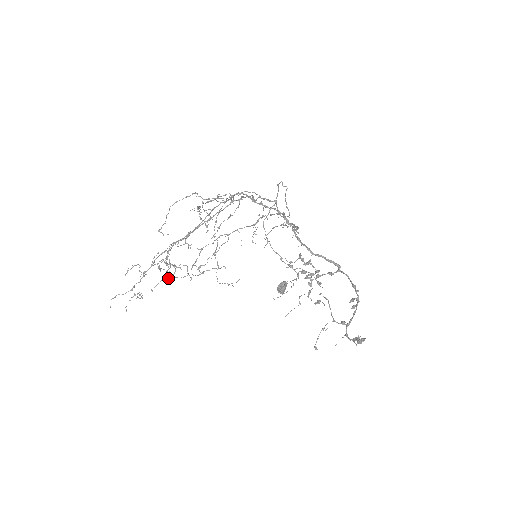
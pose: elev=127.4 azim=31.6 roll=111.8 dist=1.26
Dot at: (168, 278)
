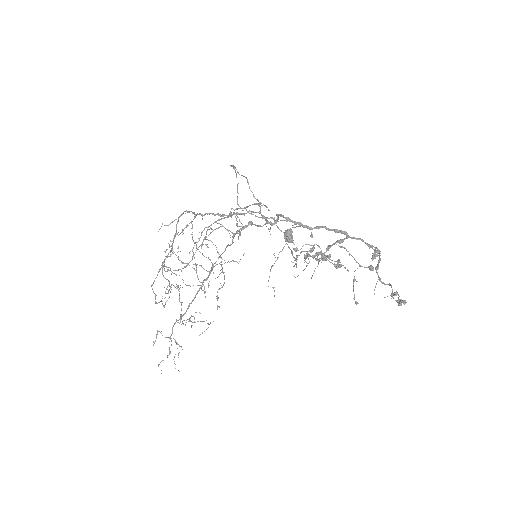
Dot at: (192, 325)
